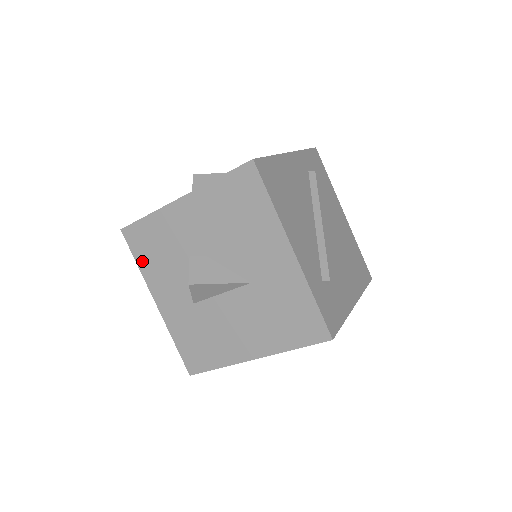
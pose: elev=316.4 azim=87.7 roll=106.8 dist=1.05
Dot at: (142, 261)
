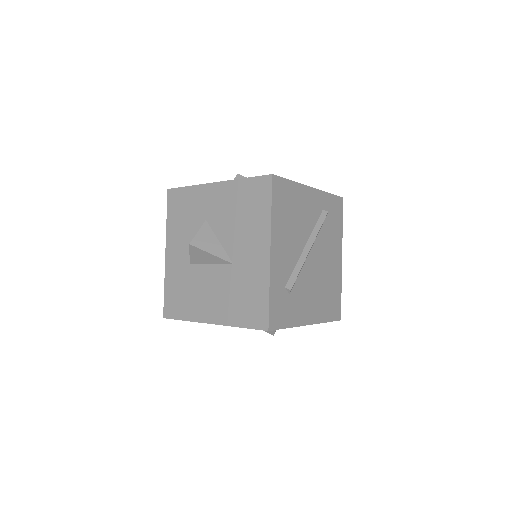
Dot at: (171, 218)
